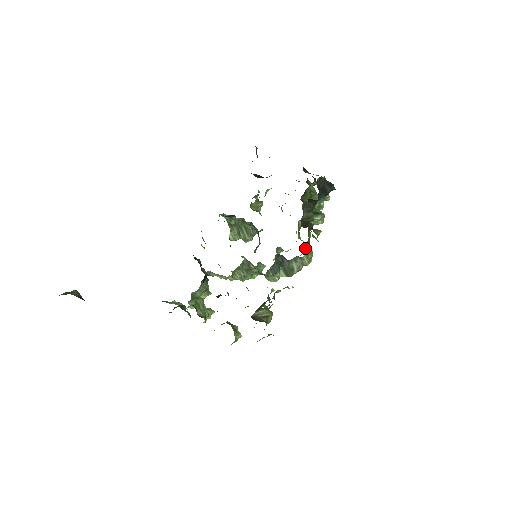
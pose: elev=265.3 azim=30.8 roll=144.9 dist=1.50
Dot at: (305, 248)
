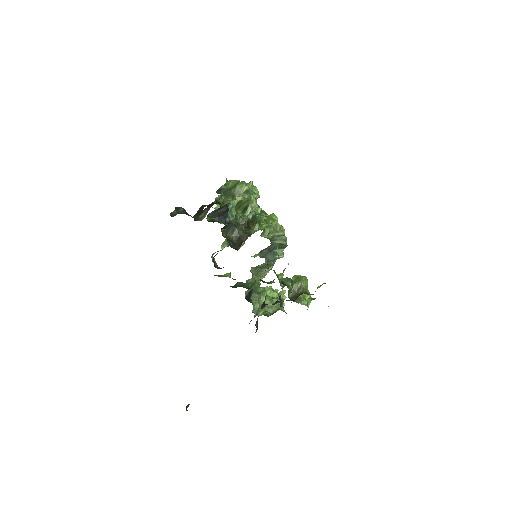
Dot at: (266, 234)
